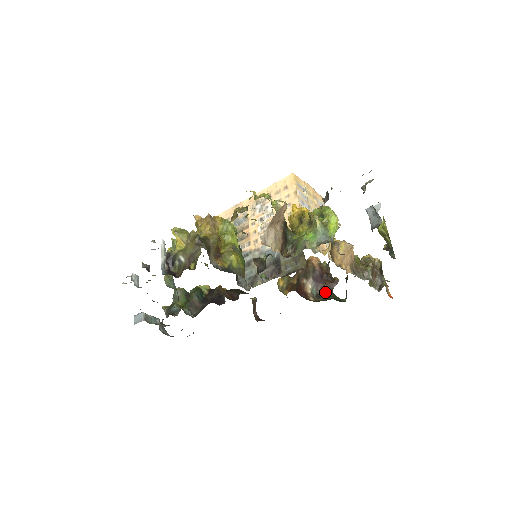
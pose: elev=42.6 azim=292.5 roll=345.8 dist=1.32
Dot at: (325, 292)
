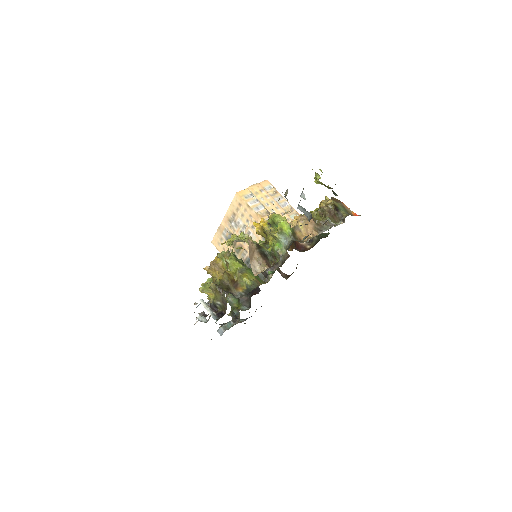
Dot at: occluded
